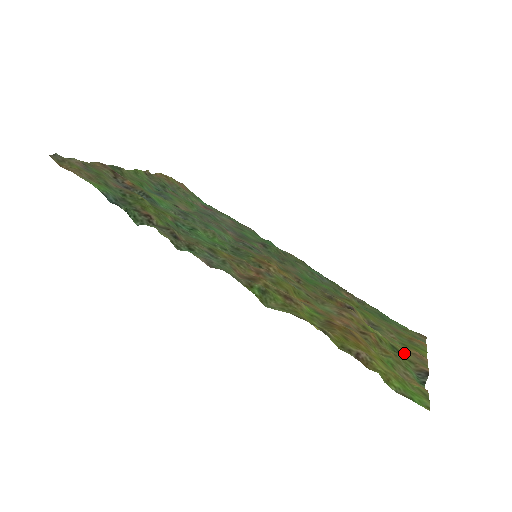
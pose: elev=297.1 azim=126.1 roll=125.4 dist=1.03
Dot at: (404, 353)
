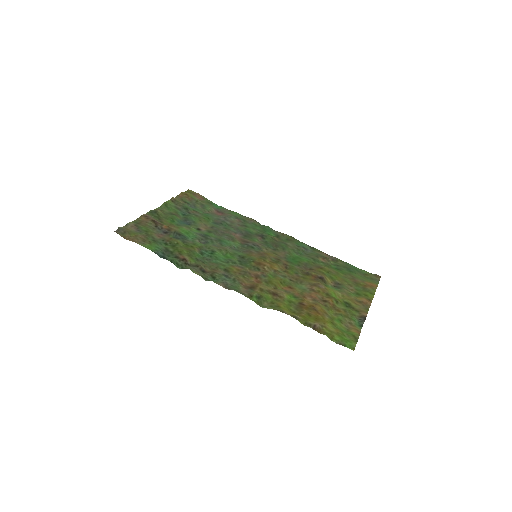
Dot at: (354, 305)
